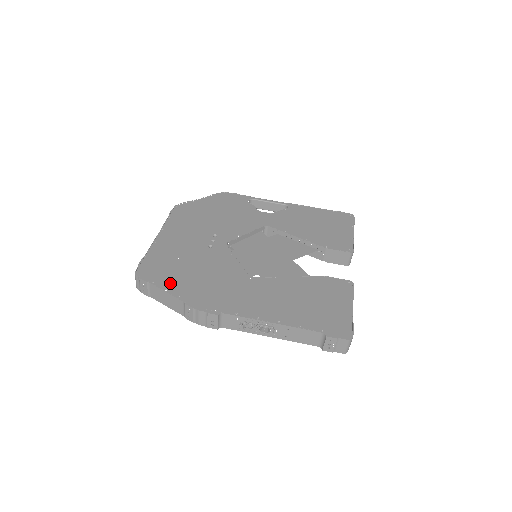
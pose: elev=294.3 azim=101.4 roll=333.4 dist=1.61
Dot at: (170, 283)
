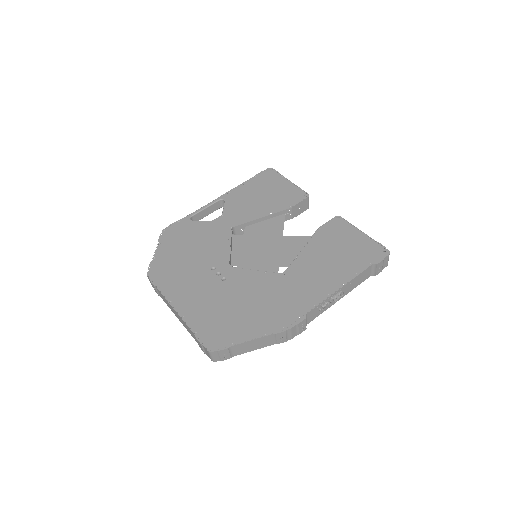
Dot at: (243, 332)
